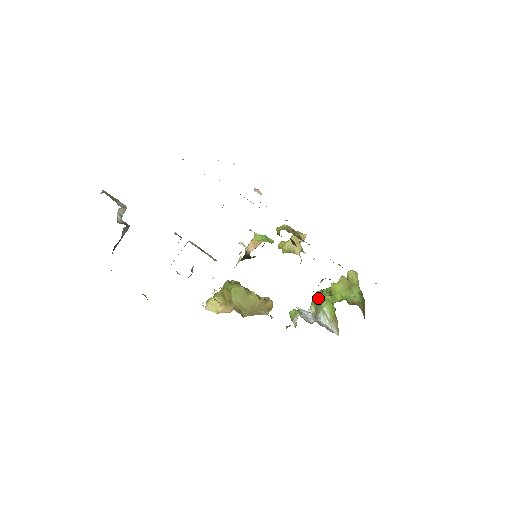
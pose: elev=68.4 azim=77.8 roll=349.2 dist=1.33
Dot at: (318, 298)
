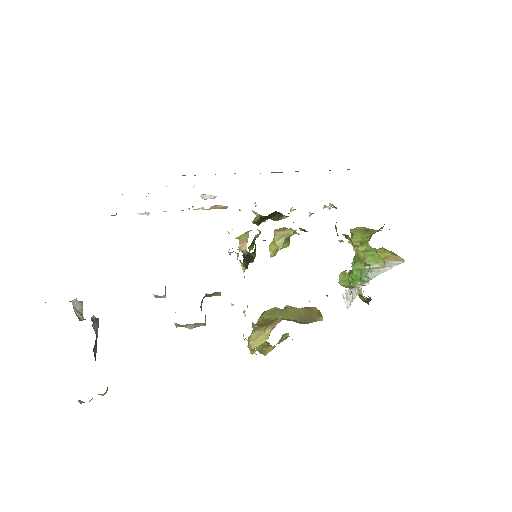
Dot at: (352, 271)
